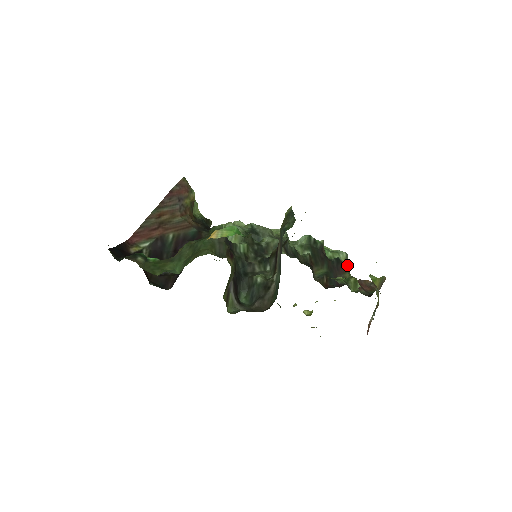
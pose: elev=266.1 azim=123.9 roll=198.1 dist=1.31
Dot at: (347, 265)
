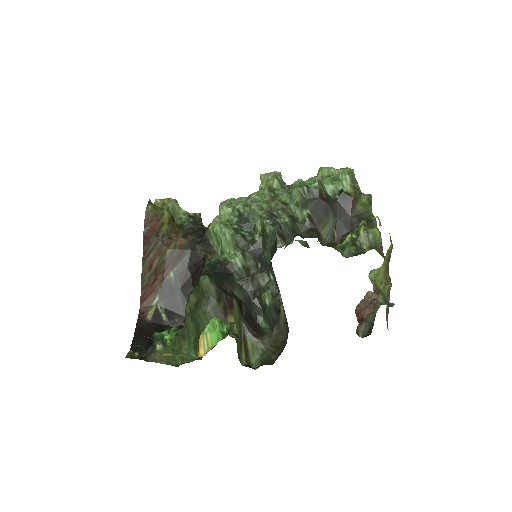
Dot at: (355, 191)
